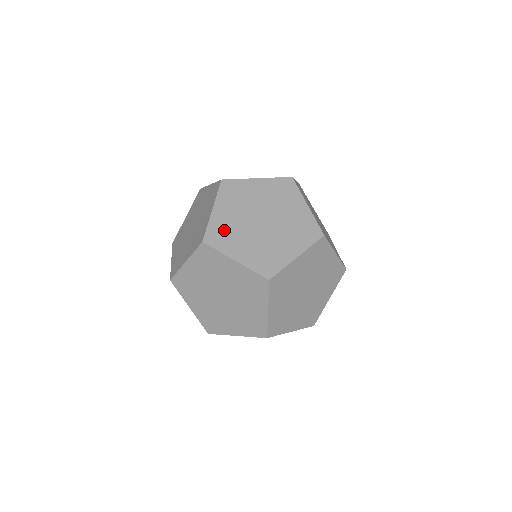
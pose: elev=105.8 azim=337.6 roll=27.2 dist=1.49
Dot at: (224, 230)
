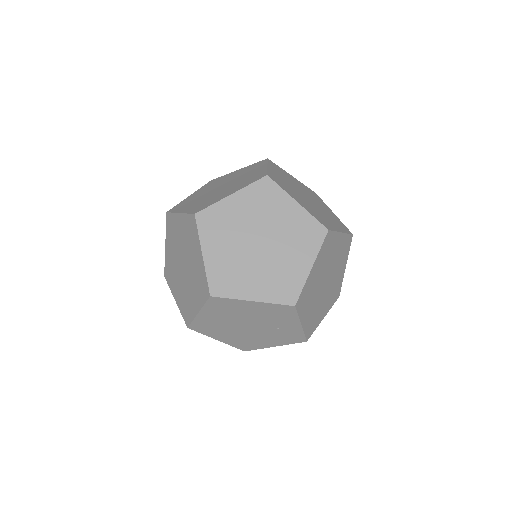
Dot at: (221, 221)
